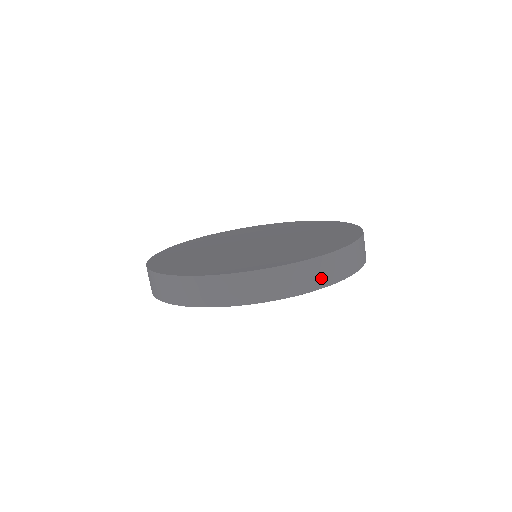
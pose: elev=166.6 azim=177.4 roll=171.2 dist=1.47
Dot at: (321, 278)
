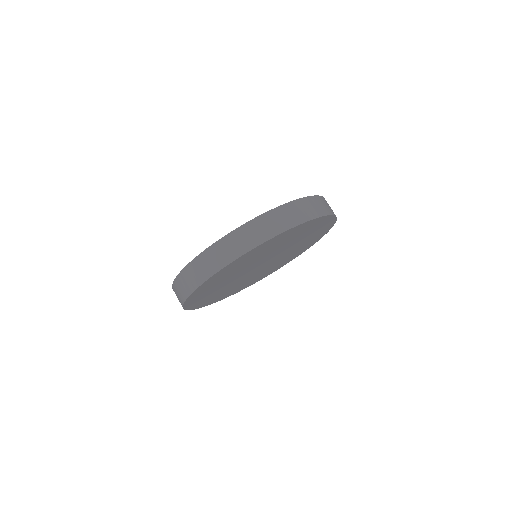
Dot at: (212, 266)
